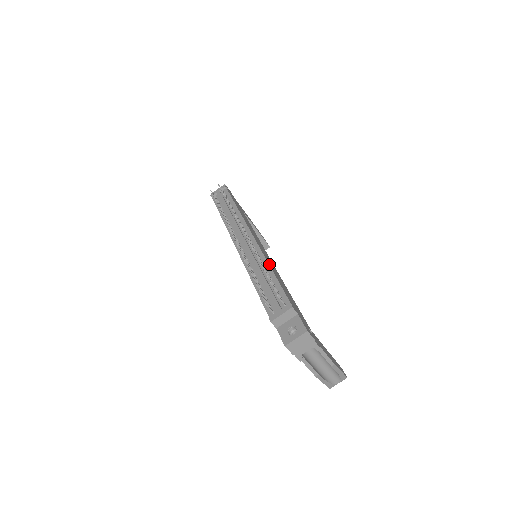
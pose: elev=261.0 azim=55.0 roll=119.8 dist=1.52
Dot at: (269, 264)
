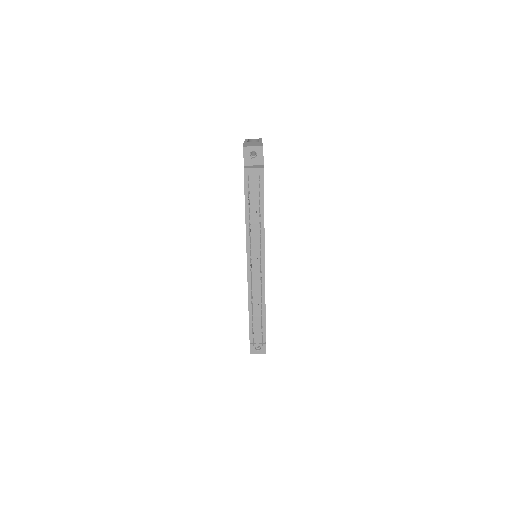
Dot at: occluded
